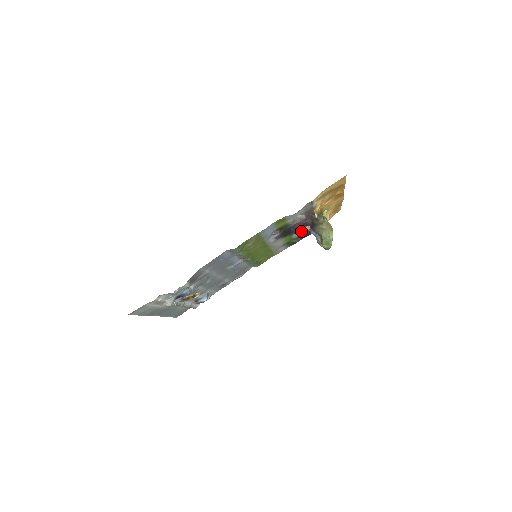
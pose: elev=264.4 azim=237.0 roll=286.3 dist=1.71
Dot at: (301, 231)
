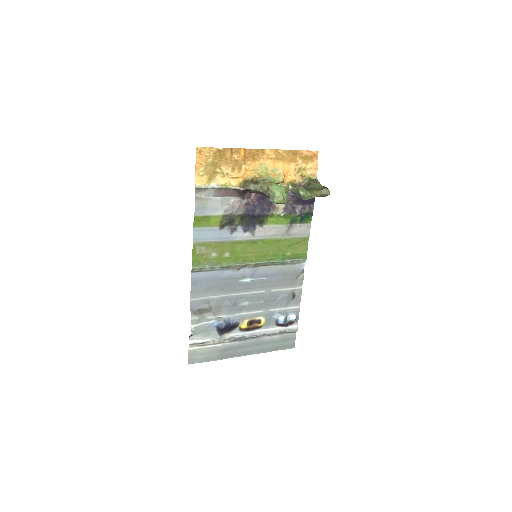
Dot at: (278, 205)
